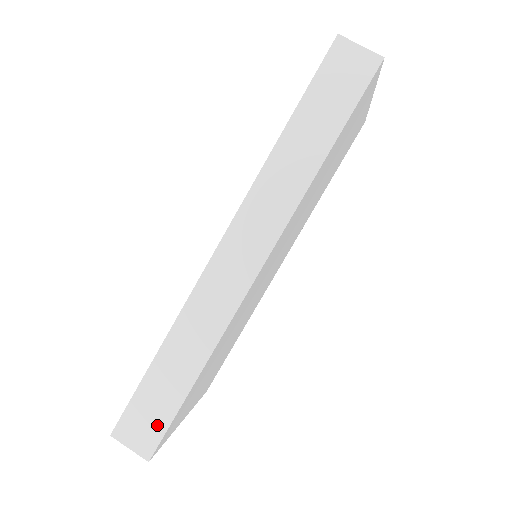
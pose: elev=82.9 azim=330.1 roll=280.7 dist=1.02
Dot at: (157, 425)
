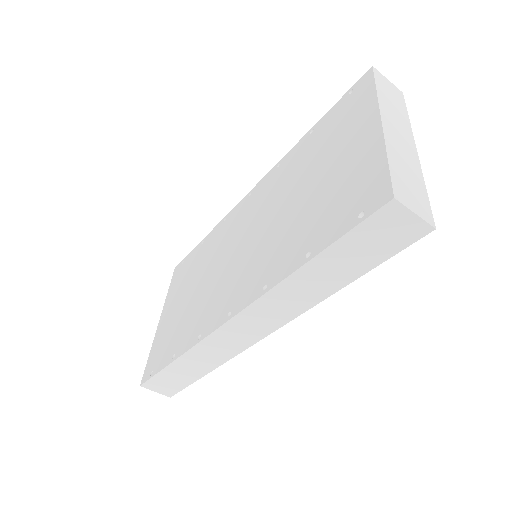
Dot at: (176, 387)
